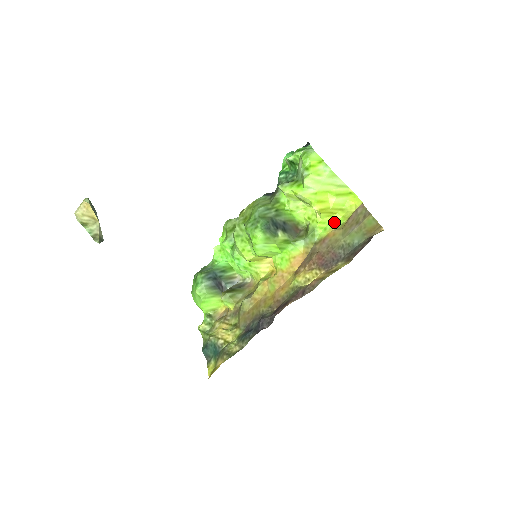
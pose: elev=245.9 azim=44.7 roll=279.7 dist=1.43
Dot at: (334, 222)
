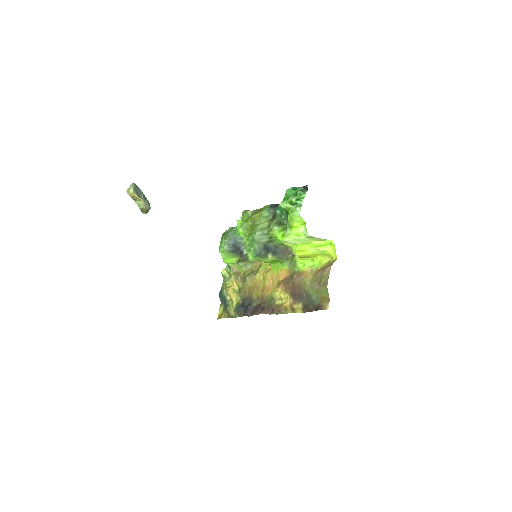
Dot at: (313, 262)
